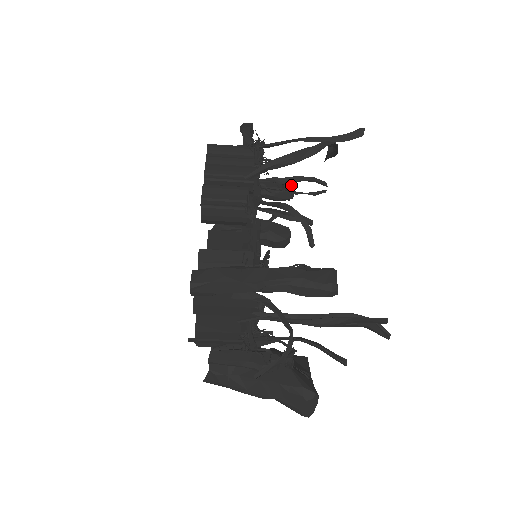
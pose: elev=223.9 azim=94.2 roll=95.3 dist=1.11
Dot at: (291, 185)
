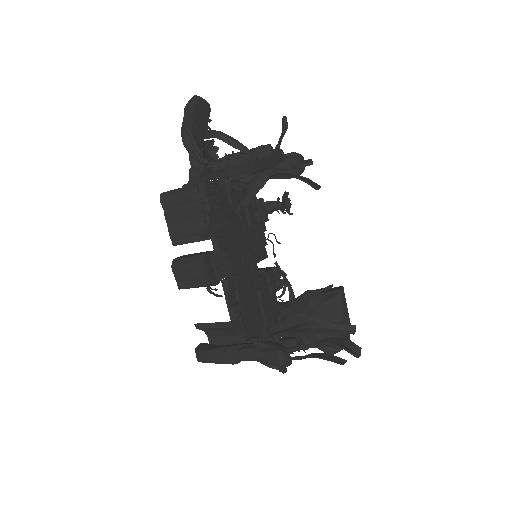
Dot at: (265, 152)
